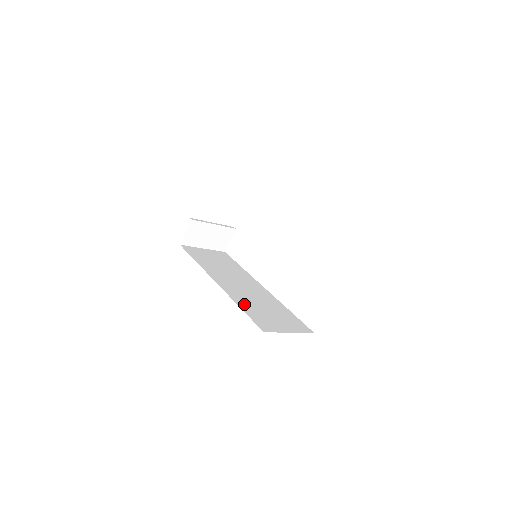
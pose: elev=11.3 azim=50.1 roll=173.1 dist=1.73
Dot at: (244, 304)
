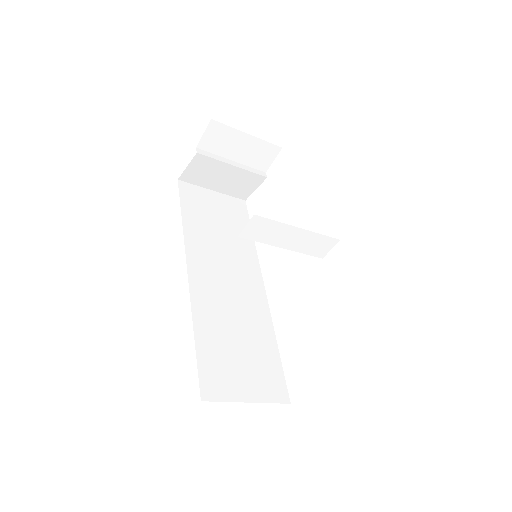
Dot at: (206, 328)
